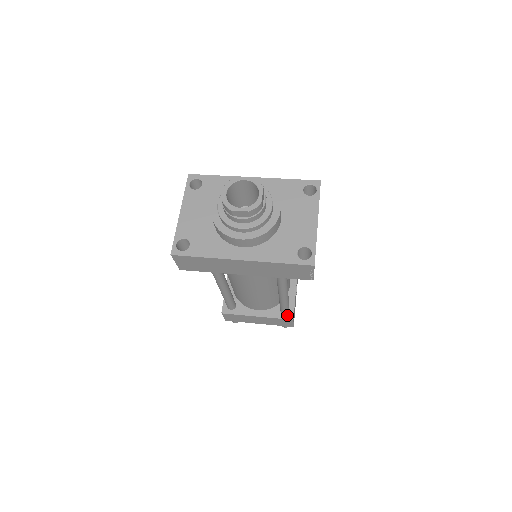
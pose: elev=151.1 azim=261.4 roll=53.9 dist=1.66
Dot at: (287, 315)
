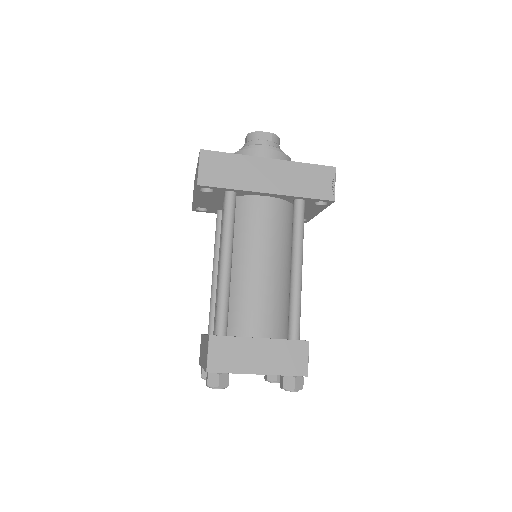
Dot at: (299, 340)
